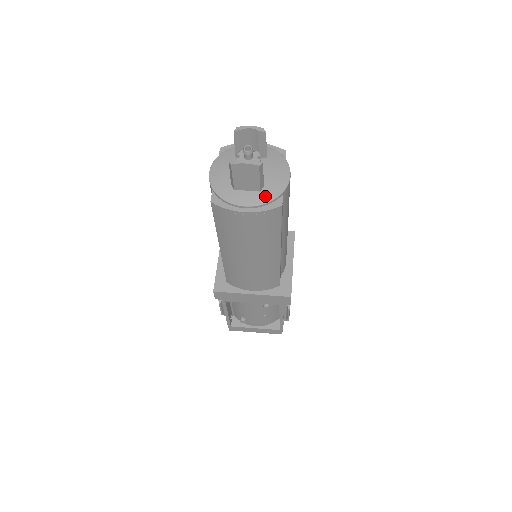
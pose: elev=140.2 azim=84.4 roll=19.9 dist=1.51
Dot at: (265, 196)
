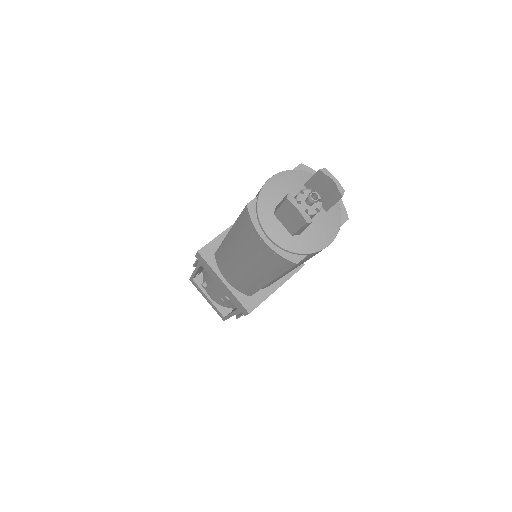
Dot at: (292, 243)
